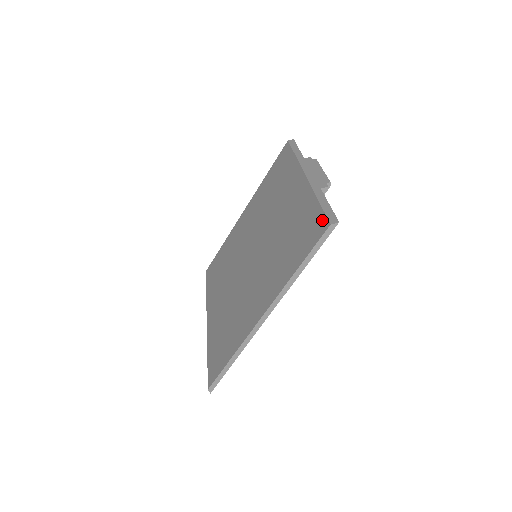
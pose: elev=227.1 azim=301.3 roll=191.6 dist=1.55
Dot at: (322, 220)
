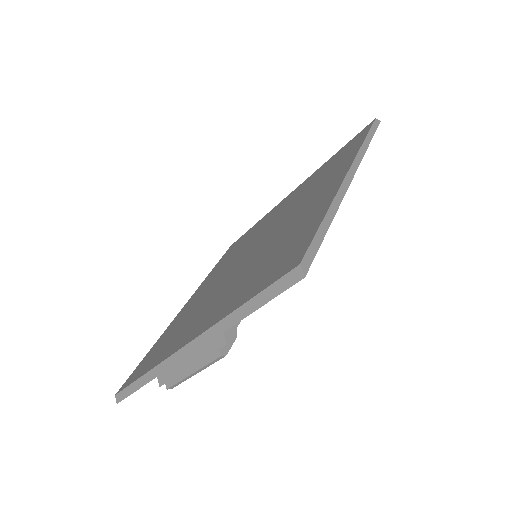
Dot at: (360, 133)
